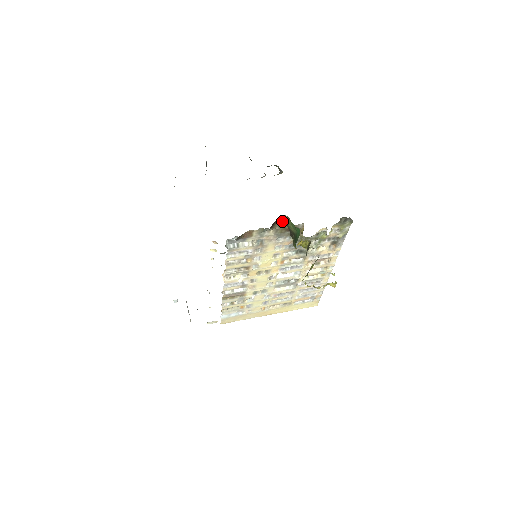
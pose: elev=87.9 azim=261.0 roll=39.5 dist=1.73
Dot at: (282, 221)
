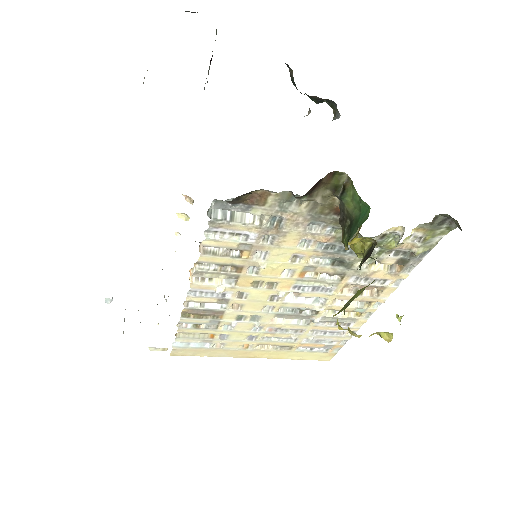
Dot at: (333, 185)
